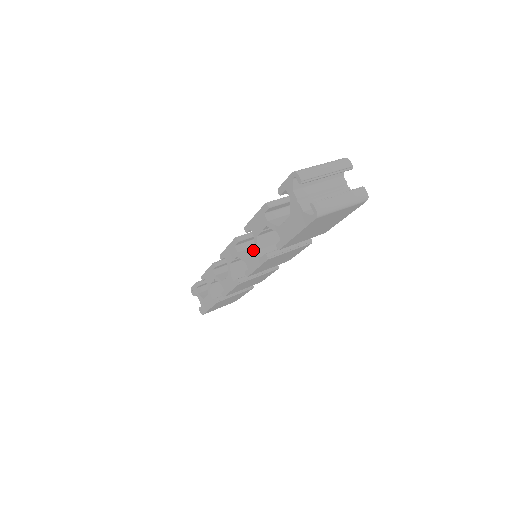
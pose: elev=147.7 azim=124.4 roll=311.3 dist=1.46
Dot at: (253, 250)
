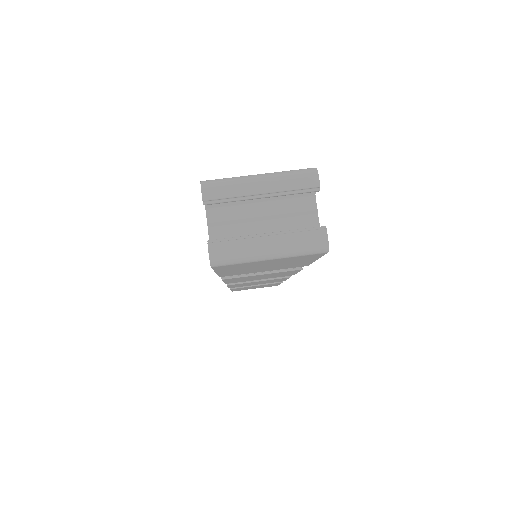
Dot at: occluded
